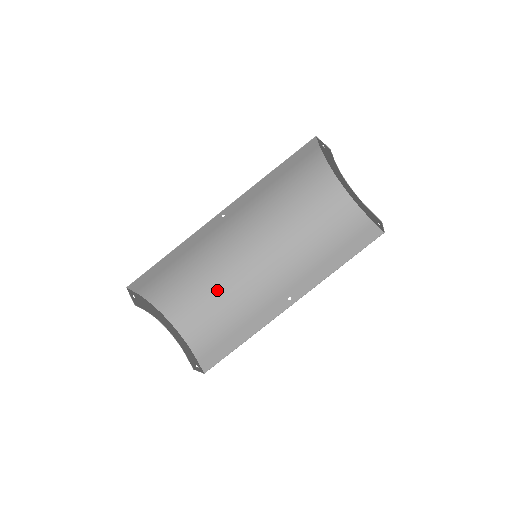
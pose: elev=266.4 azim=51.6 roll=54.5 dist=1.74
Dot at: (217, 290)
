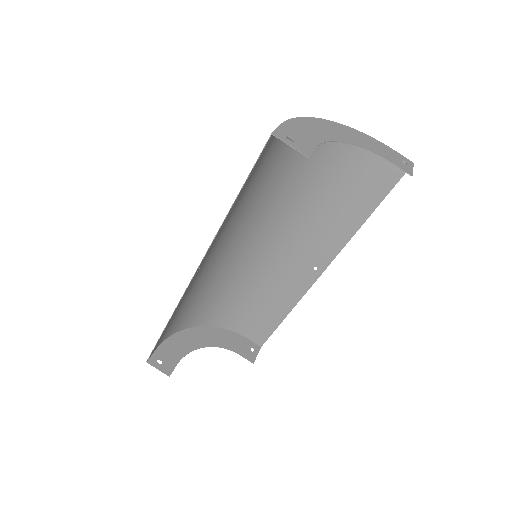
Dot at: (229, 287)
